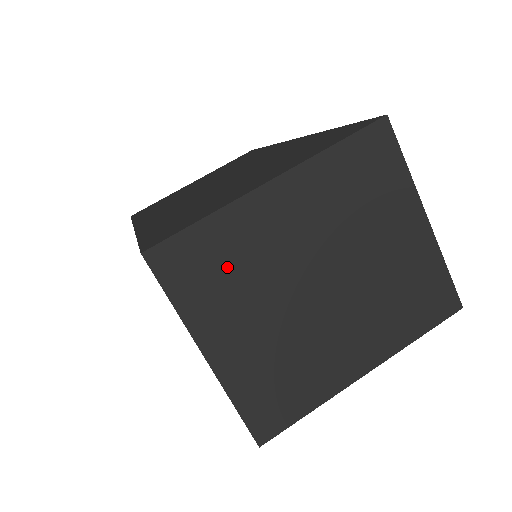
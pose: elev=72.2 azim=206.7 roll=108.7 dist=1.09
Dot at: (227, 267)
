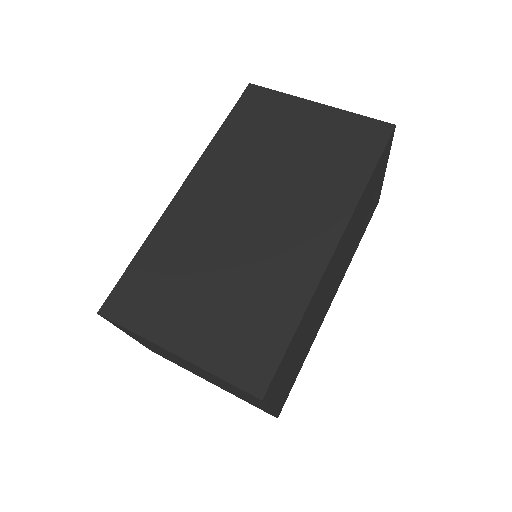
Dot at: (143, 340)
